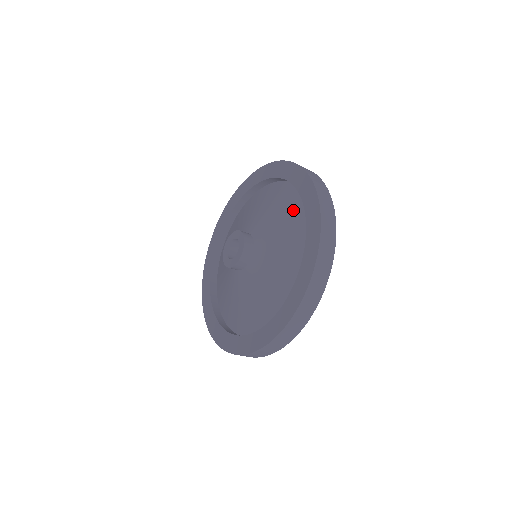
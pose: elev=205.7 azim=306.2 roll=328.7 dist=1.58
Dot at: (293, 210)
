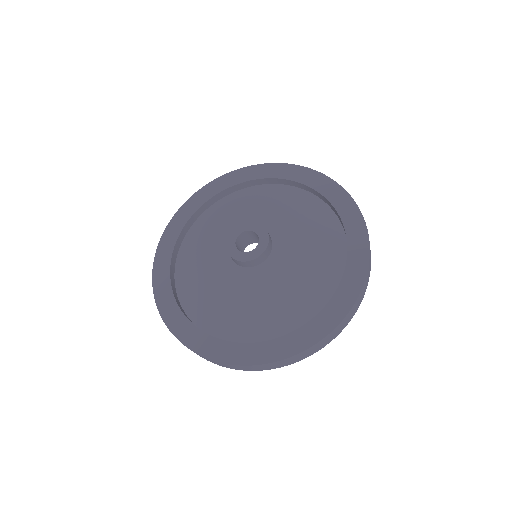
Dot at: (309, 208)
